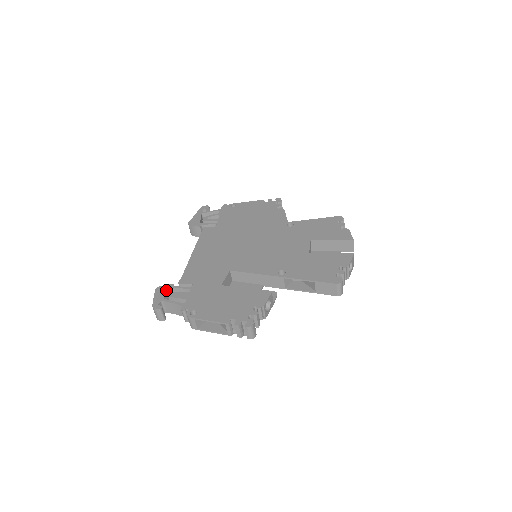
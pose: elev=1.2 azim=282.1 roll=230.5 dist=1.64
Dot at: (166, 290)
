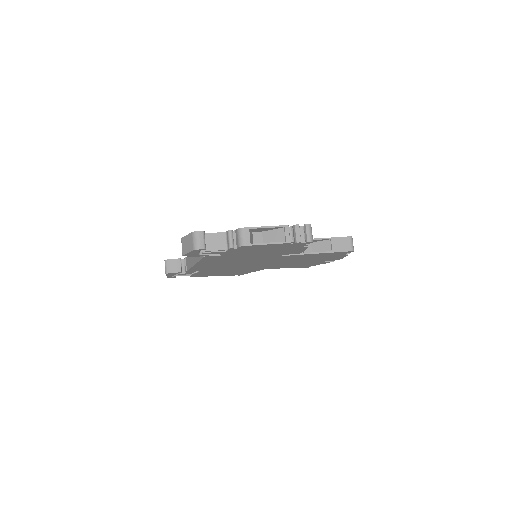
Dot at: occluded
